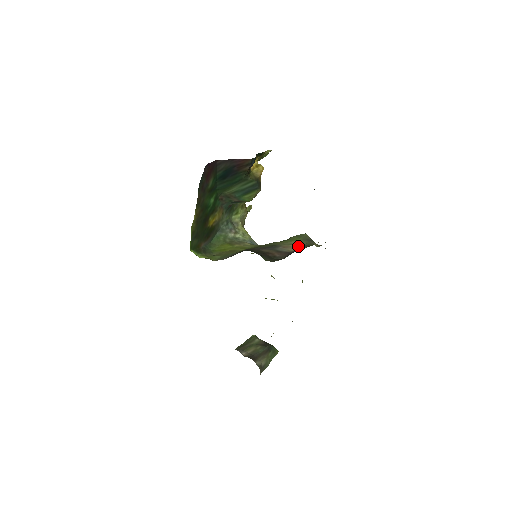
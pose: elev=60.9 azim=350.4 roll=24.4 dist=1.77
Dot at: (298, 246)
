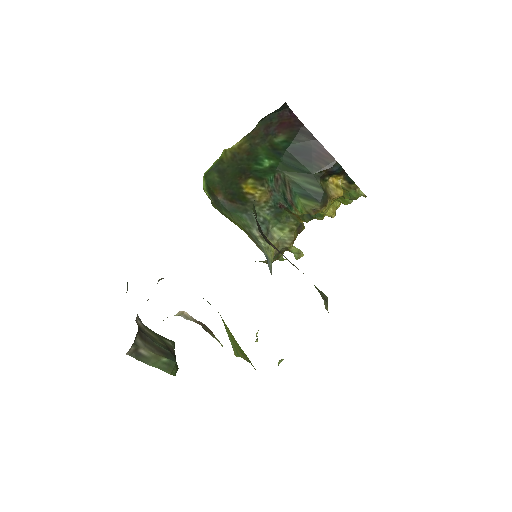
Dot at: occluded
